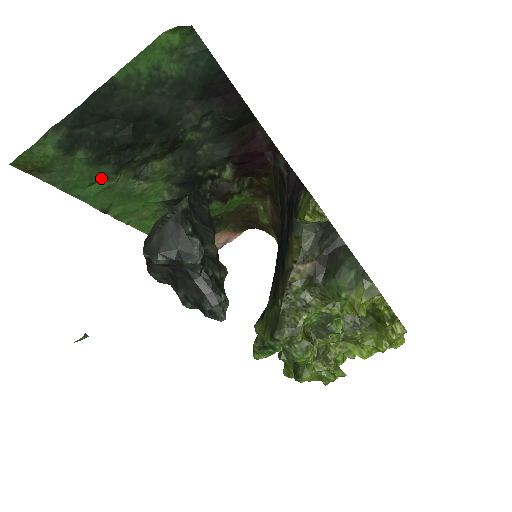
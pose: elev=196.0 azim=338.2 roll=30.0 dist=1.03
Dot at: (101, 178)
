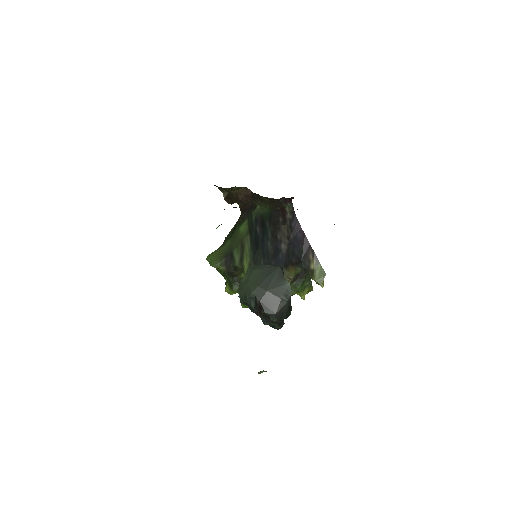
Dot at: occluded
